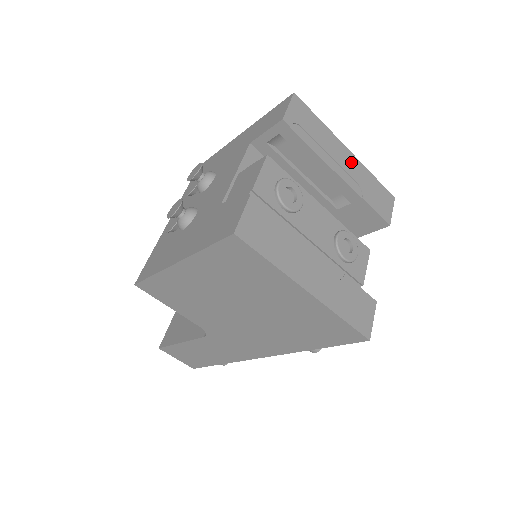
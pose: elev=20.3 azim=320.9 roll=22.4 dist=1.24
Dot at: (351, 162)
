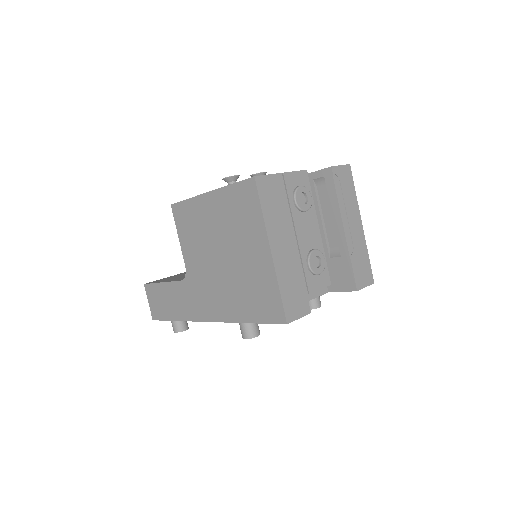
Dot at: (358, 232)
